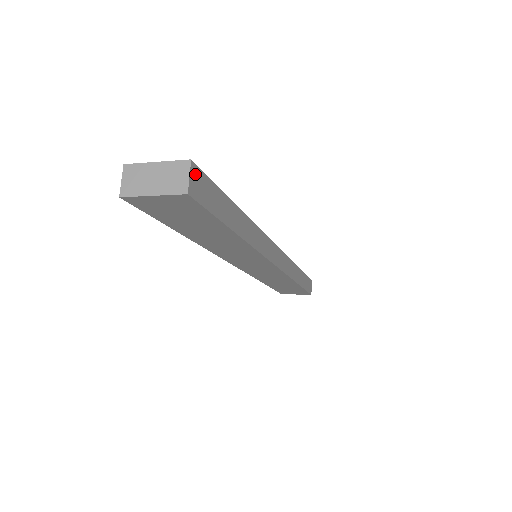
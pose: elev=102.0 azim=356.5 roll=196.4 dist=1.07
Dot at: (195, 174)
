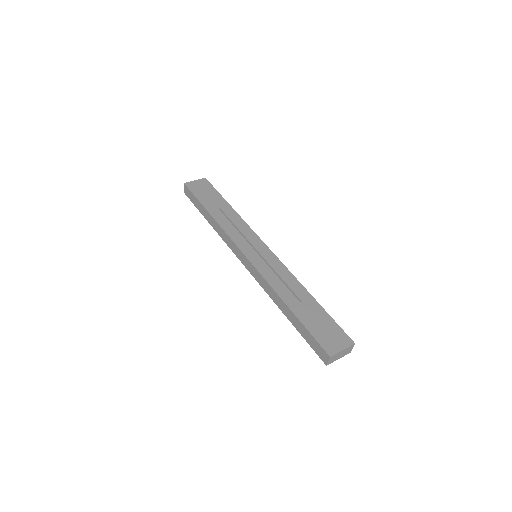
Dot at: (350, 342)
